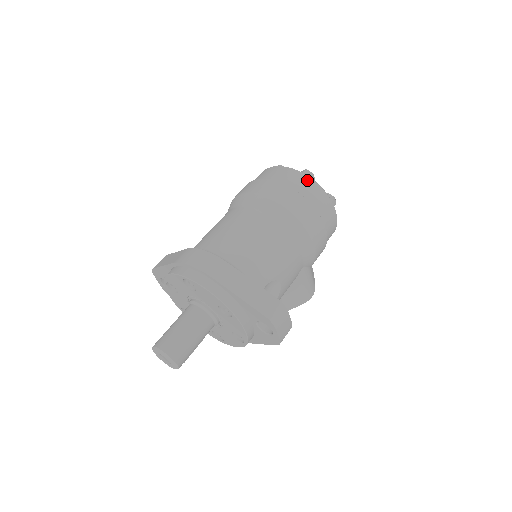
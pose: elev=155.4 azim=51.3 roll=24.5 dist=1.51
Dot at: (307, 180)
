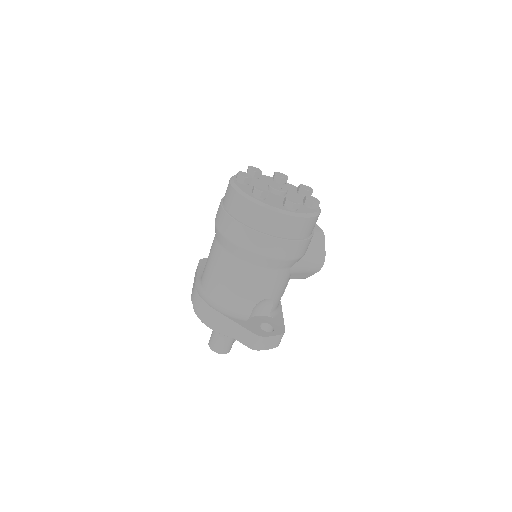
Dot at: (254, 208)
